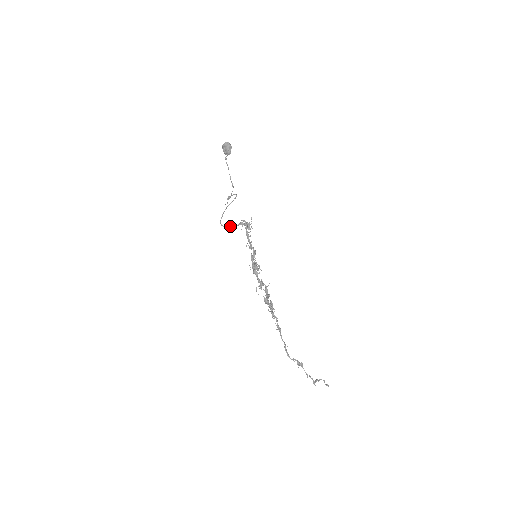
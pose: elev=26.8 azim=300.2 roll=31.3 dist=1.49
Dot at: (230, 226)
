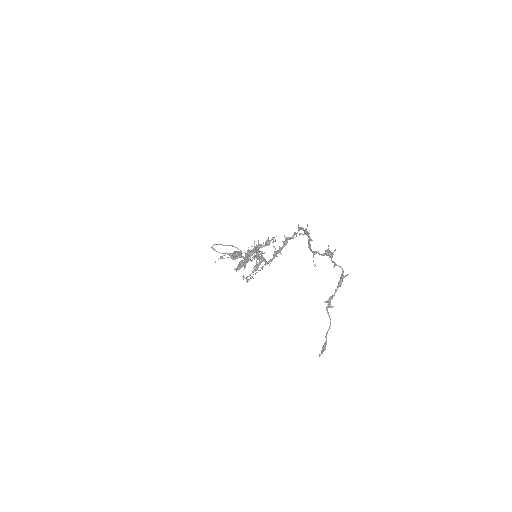
Dot at: (221, 253)
